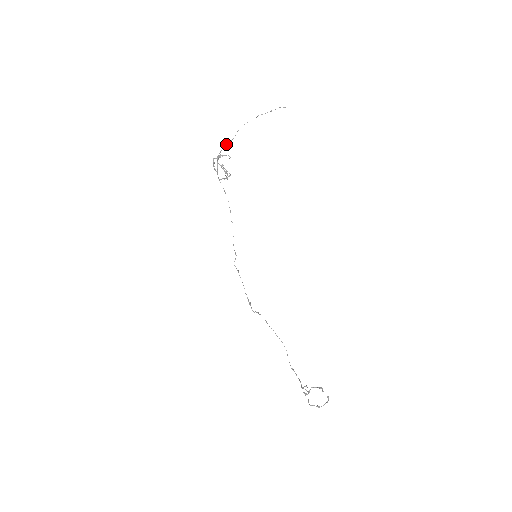
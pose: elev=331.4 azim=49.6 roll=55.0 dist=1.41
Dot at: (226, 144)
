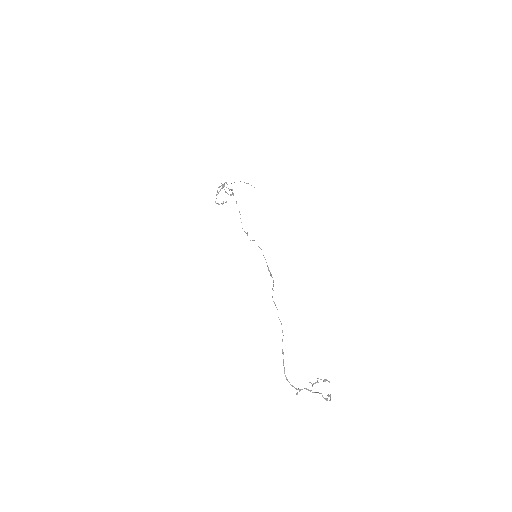
Dot at: occluded
